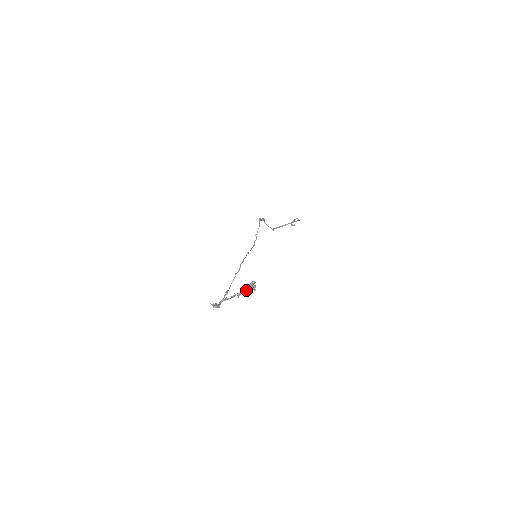
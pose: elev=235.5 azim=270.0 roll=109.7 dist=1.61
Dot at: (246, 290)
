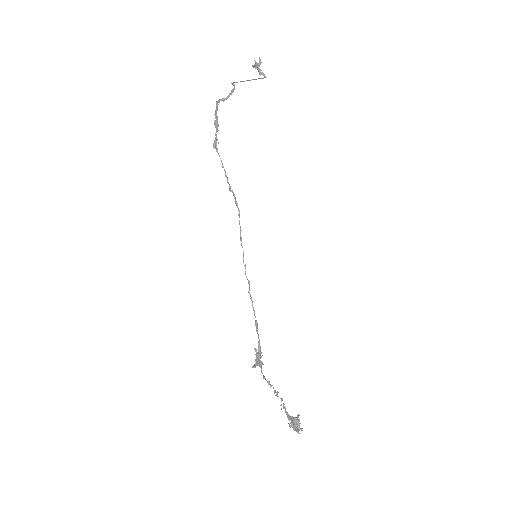
Dot at: (291, 421)
